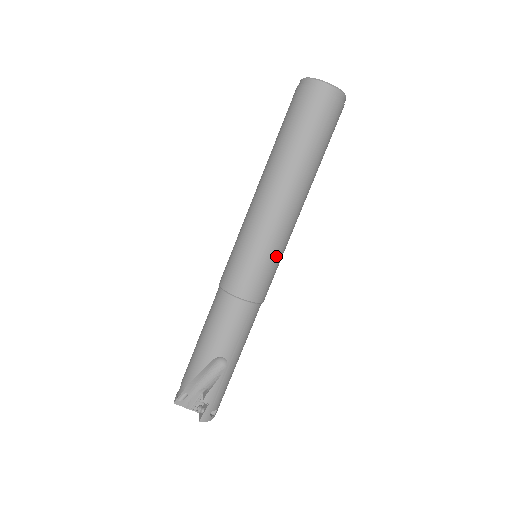
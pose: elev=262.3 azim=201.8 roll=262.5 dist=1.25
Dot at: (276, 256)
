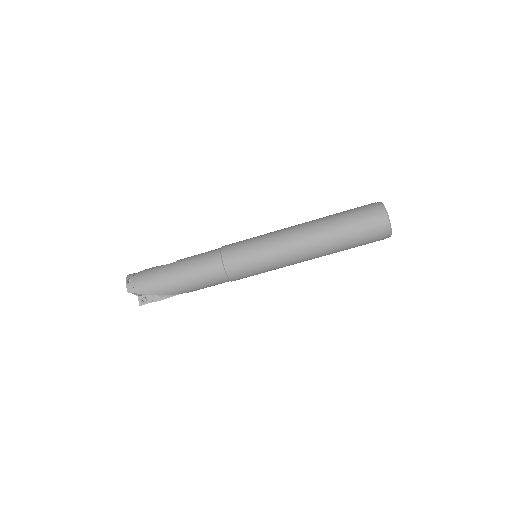
Dot at: occluded
